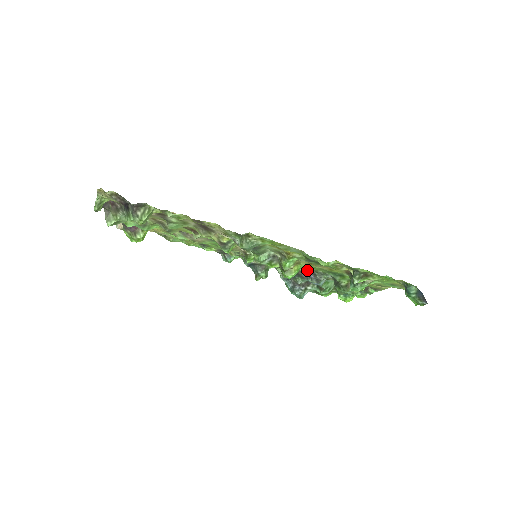
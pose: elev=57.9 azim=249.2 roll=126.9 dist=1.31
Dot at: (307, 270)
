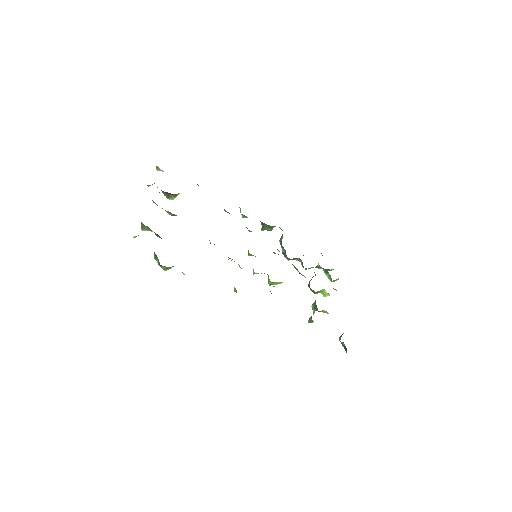
Dot at: (294, 266)
